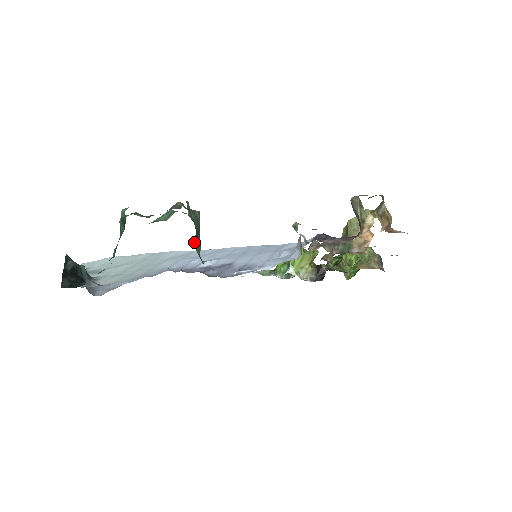
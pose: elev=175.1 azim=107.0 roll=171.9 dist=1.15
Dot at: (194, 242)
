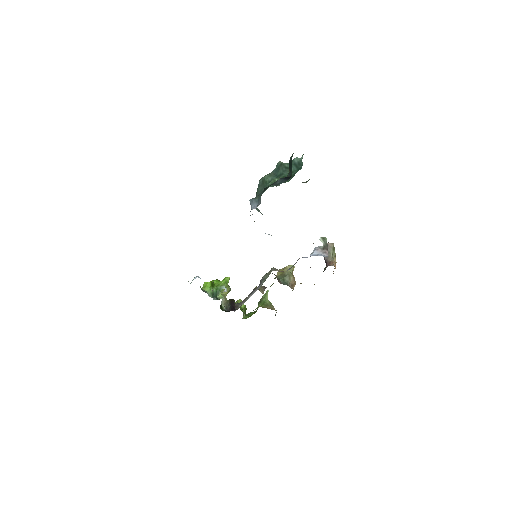
Dot at: occluded
